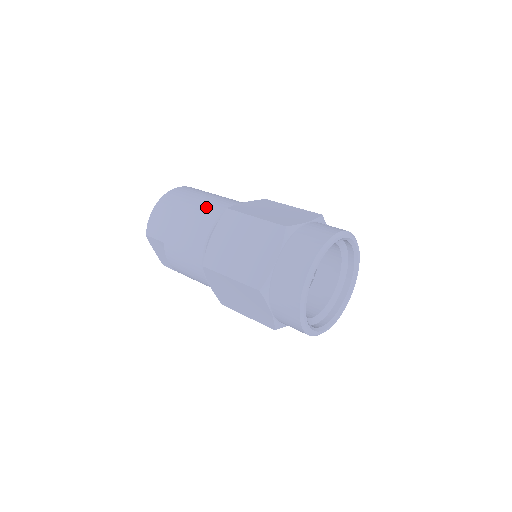
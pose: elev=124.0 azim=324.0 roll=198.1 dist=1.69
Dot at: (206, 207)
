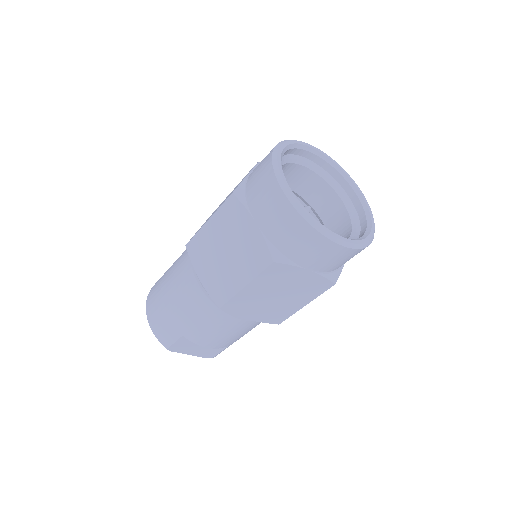
Dot at: (177, 269)
